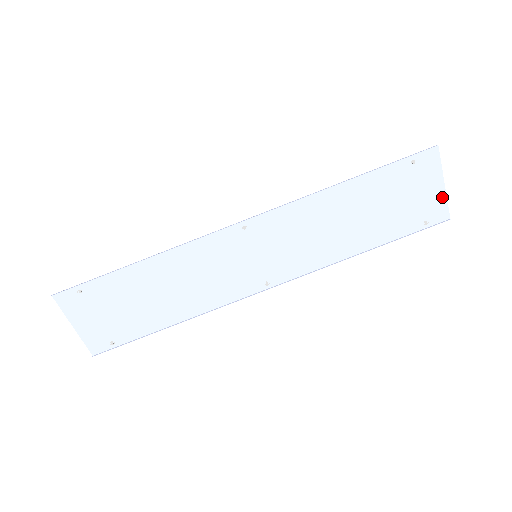
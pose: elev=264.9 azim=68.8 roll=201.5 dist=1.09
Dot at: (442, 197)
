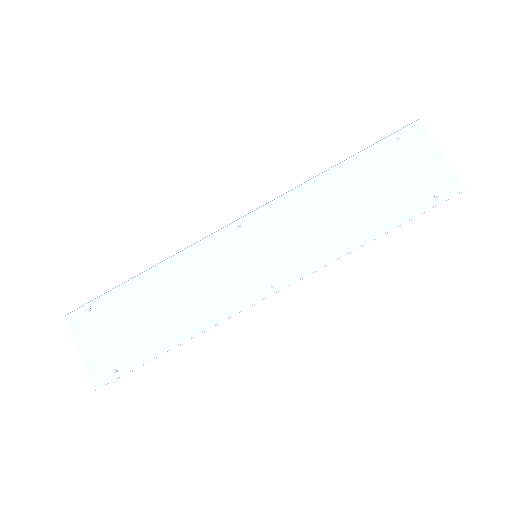
Dot at: (445, 168)
